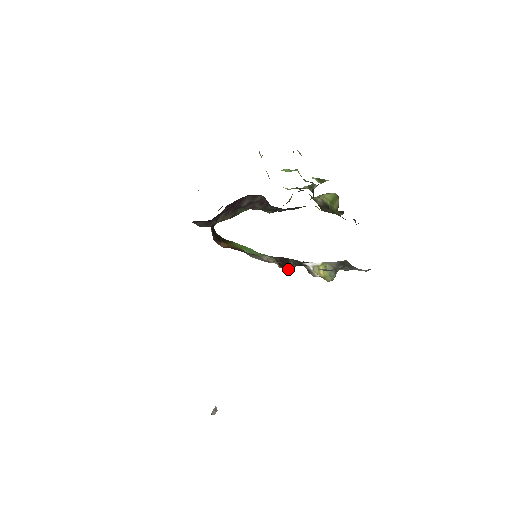
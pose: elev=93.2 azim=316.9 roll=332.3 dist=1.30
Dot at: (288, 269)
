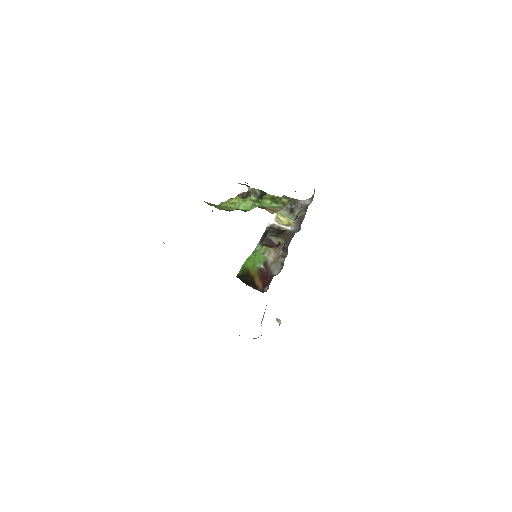
Dot at: (276, 244)
